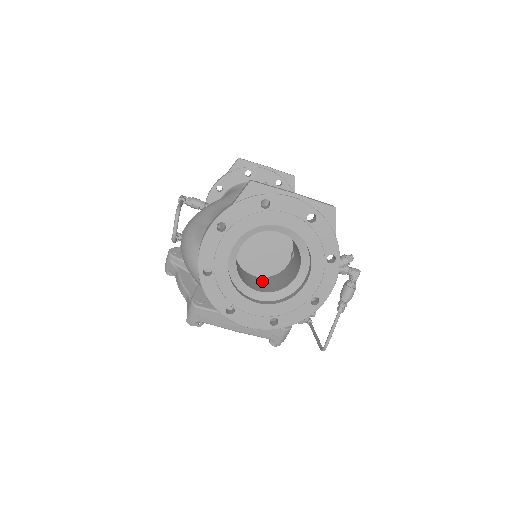
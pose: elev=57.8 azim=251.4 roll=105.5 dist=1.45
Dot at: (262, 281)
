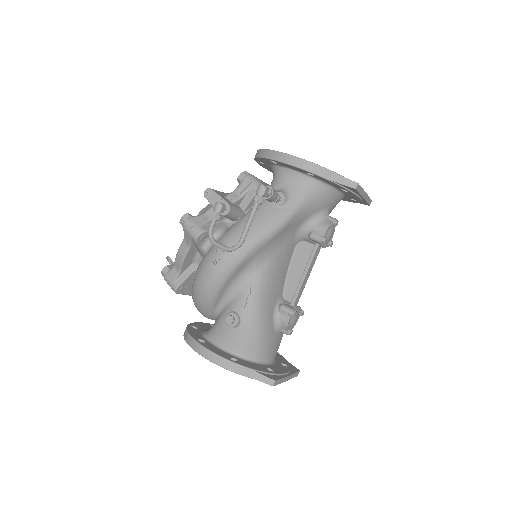
Dot at: occluded
